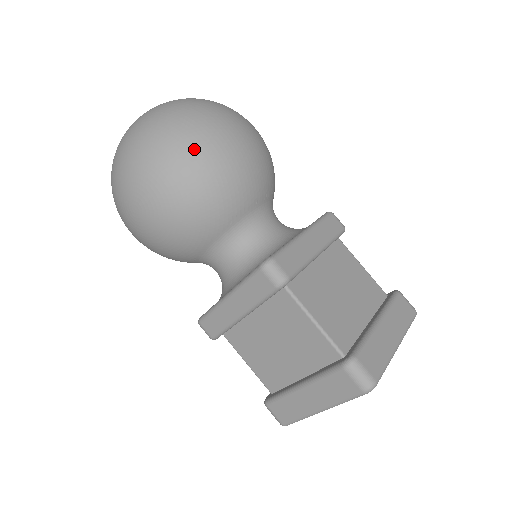
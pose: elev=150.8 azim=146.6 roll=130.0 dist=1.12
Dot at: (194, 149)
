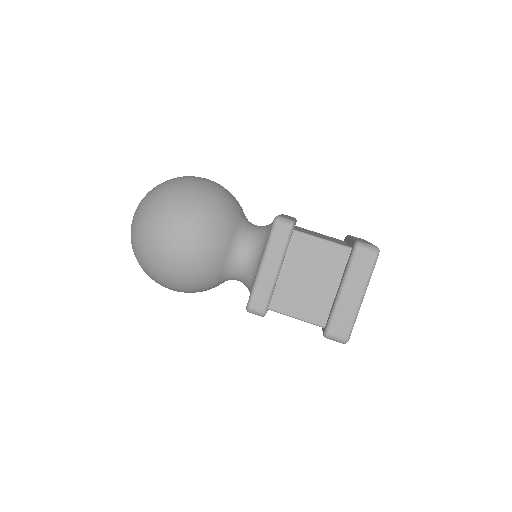
Dot at: (195, 187)
